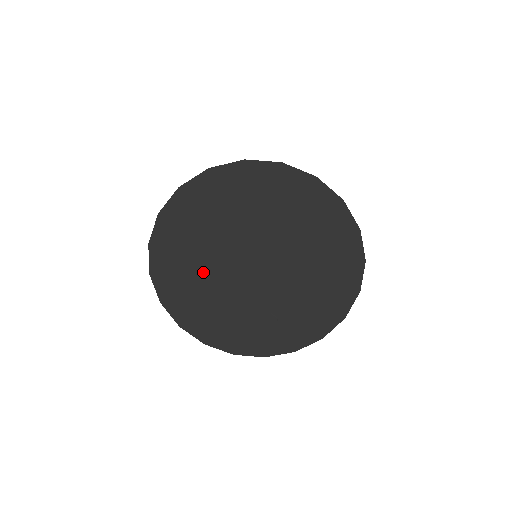
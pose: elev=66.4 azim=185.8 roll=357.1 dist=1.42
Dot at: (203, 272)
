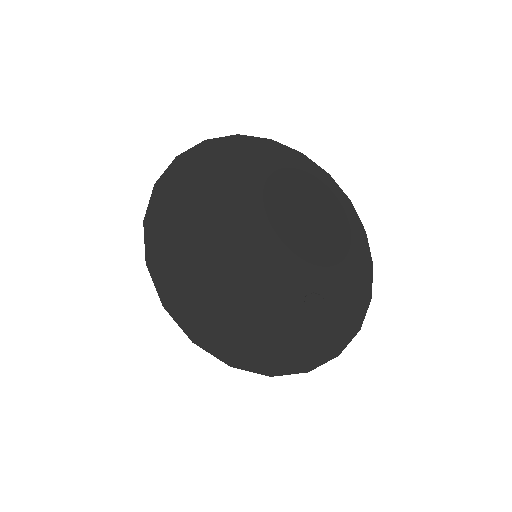
Dot at: (223, 274)
